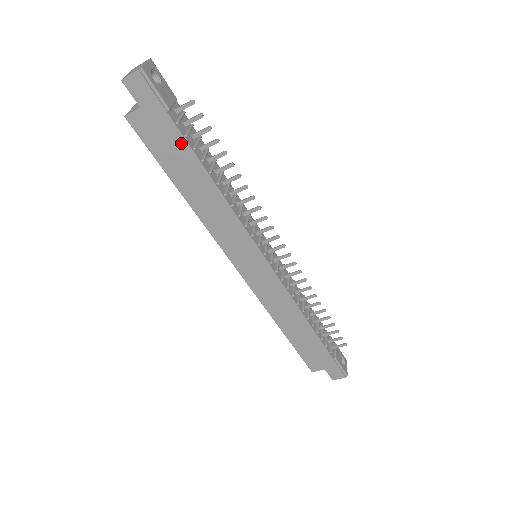
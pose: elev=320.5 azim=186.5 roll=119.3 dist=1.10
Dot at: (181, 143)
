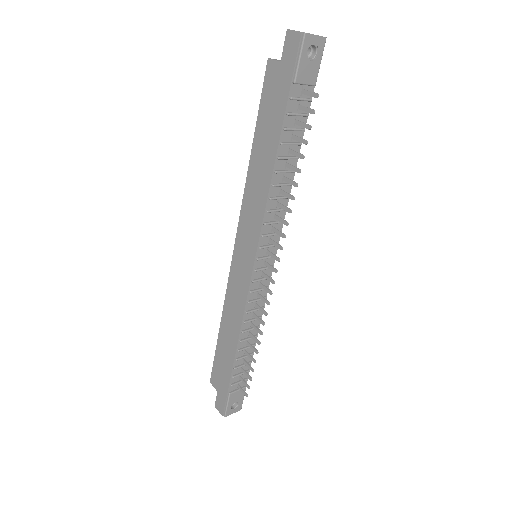
Dot at: (280, 115)
